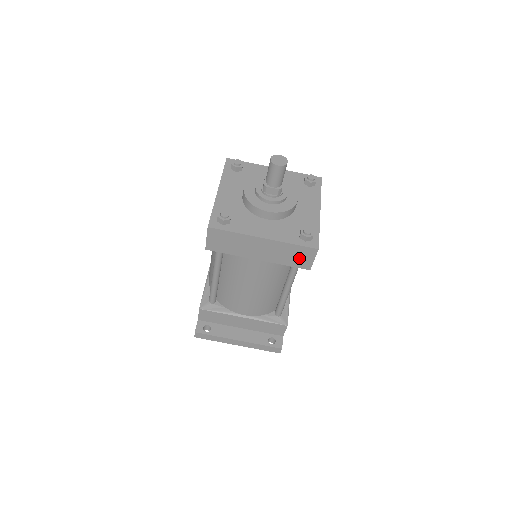
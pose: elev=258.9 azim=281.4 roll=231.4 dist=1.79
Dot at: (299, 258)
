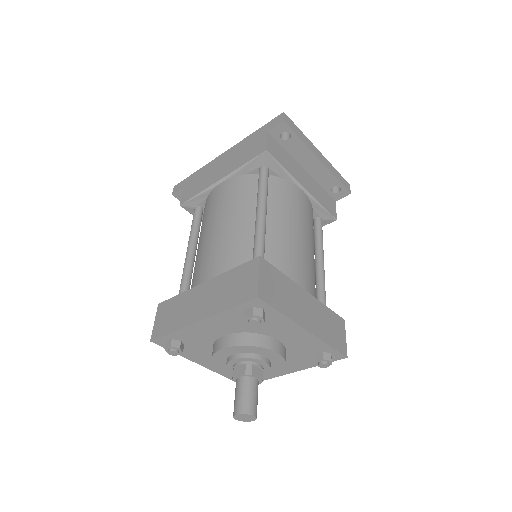
Dot at: occluded
